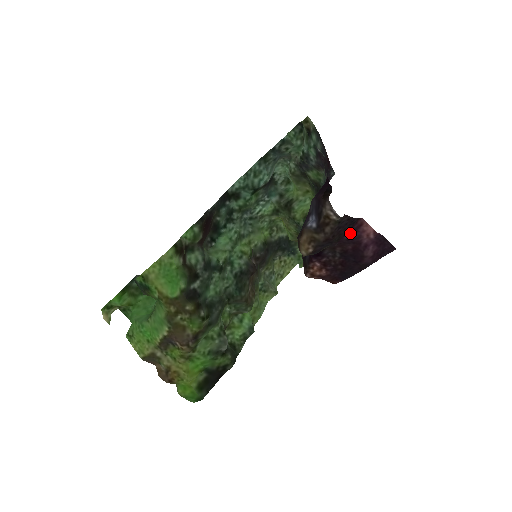
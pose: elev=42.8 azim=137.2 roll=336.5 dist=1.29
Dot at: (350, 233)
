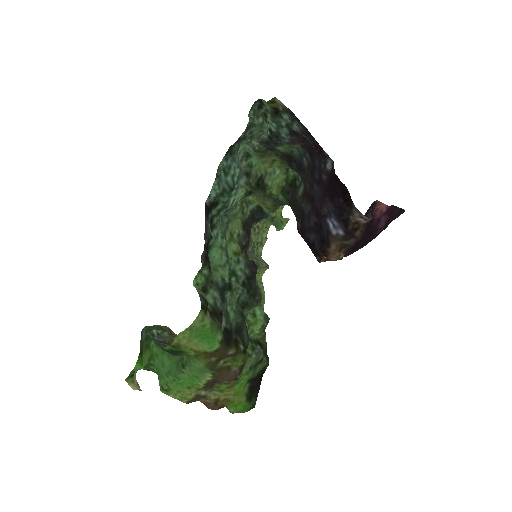
Dot at: occluded
